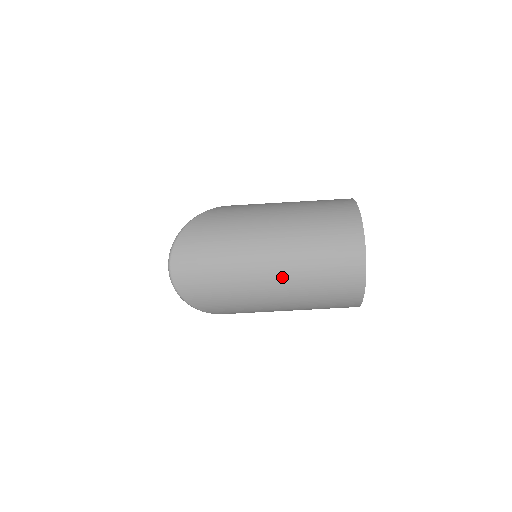
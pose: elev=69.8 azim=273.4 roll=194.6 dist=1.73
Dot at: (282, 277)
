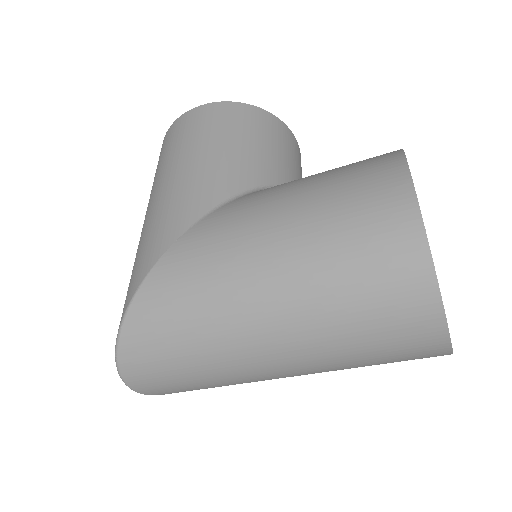
Dot at: (303, 373)
